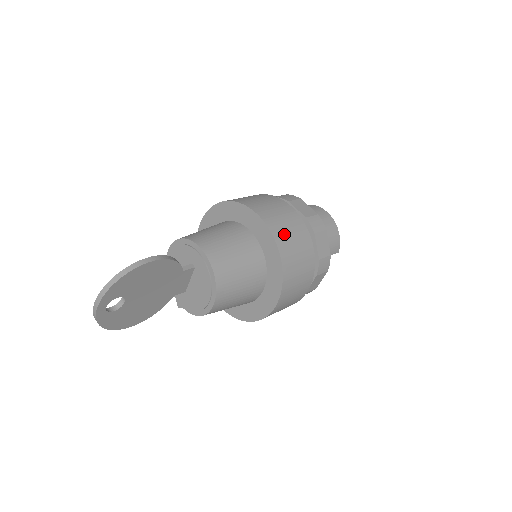
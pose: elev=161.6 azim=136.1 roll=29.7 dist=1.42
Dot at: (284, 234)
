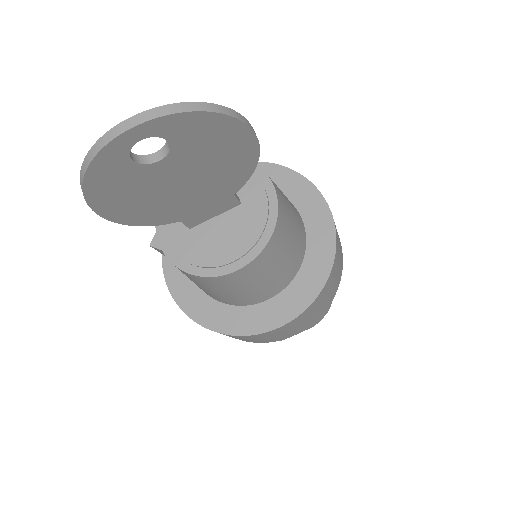
Dot at: (338, 247)
